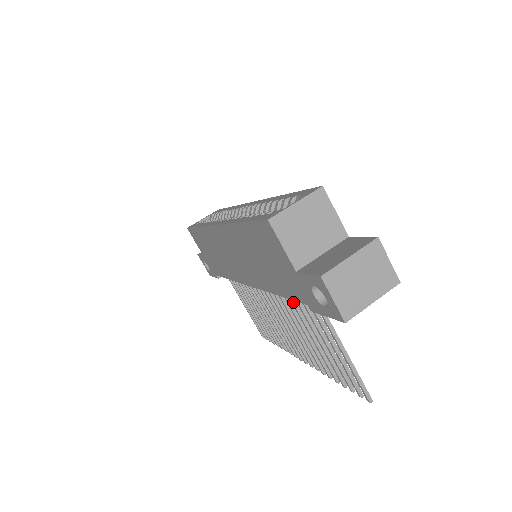
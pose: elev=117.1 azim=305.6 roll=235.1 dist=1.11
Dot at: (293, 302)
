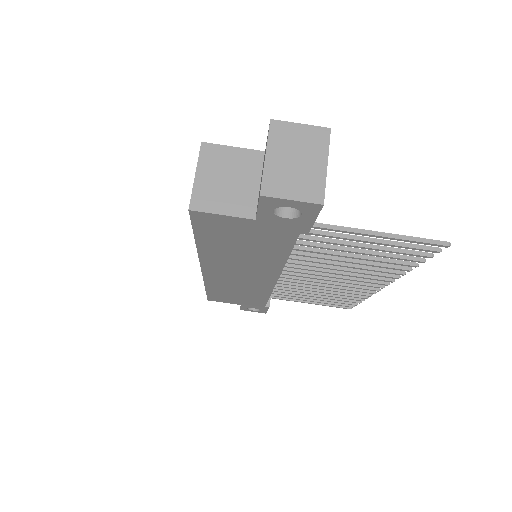
Dot at: (306, 250)
